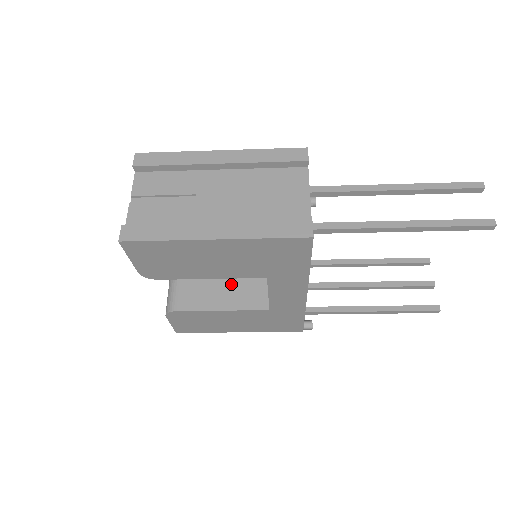
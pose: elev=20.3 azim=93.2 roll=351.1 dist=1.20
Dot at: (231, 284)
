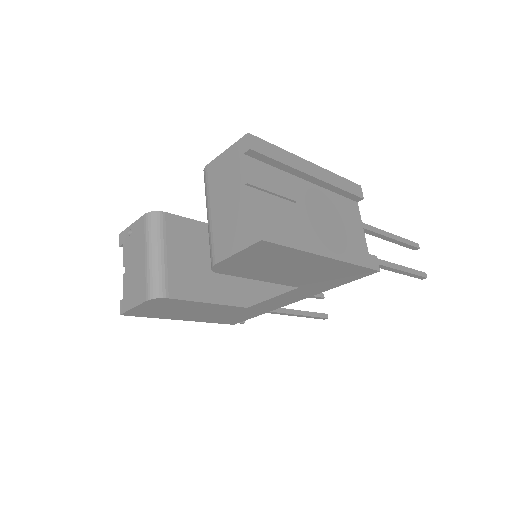
Dot at: (215, 276)
